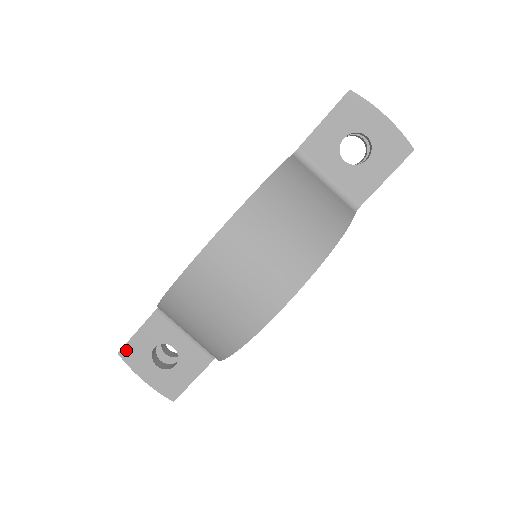
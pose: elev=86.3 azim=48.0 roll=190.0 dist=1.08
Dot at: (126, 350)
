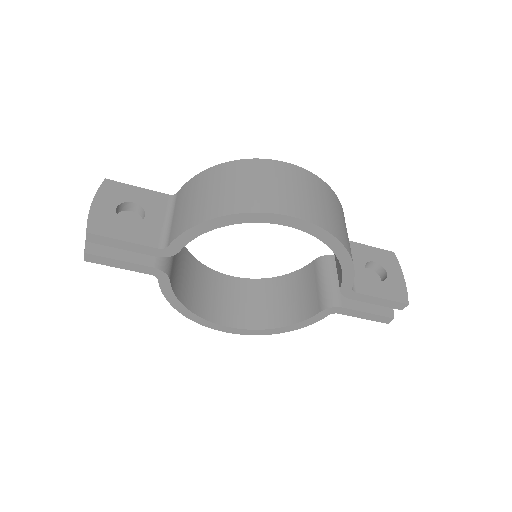
Dot at: (114, 184)
